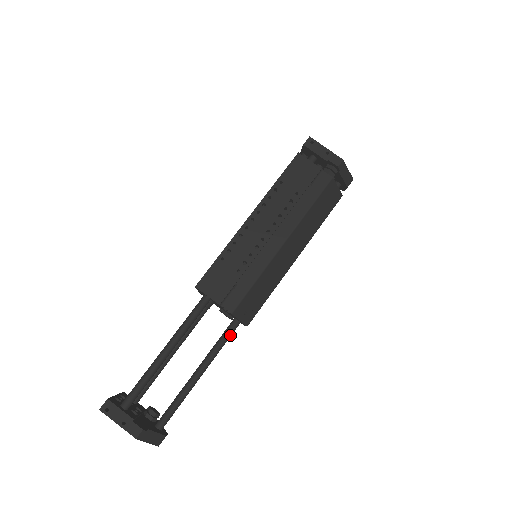
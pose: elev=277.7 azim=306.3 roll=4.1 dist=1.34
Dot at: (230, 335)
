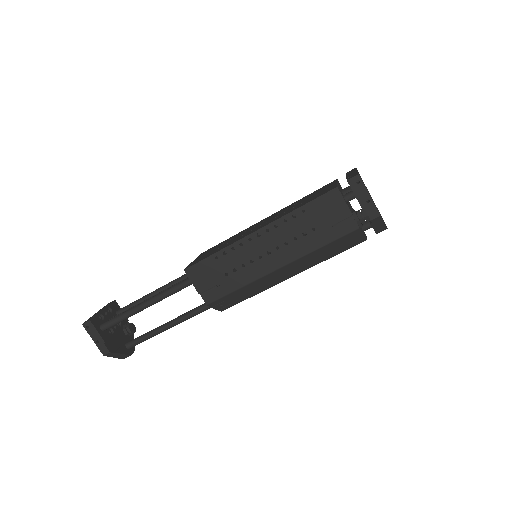
Dot at: (205, 310)
